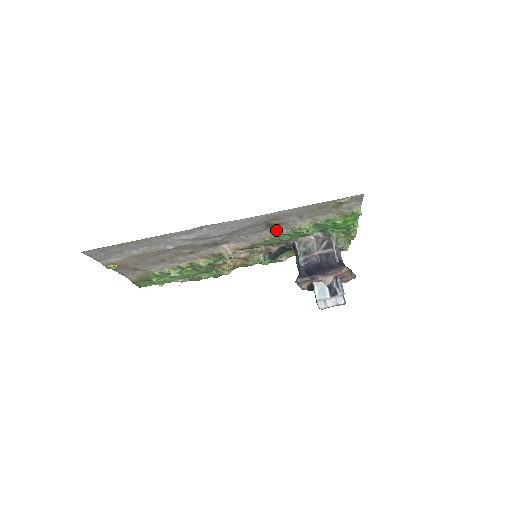
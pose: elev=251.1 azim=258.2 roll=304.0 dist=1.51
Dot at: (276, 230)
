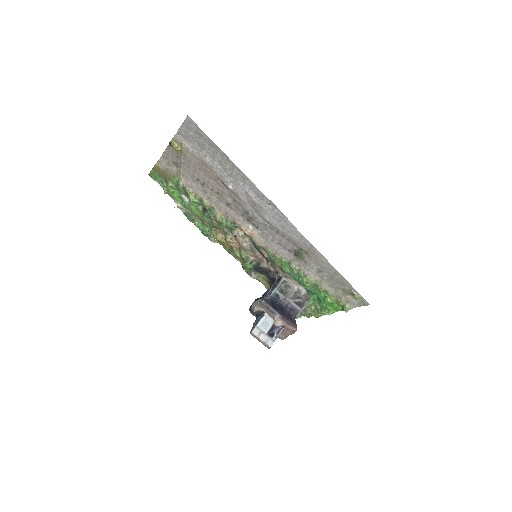
Dot at: (292, 259)
